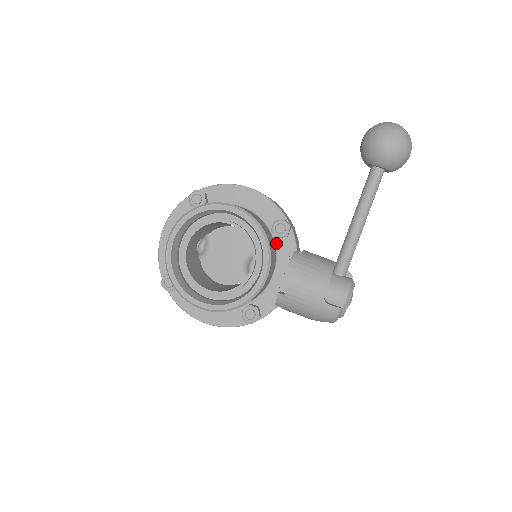
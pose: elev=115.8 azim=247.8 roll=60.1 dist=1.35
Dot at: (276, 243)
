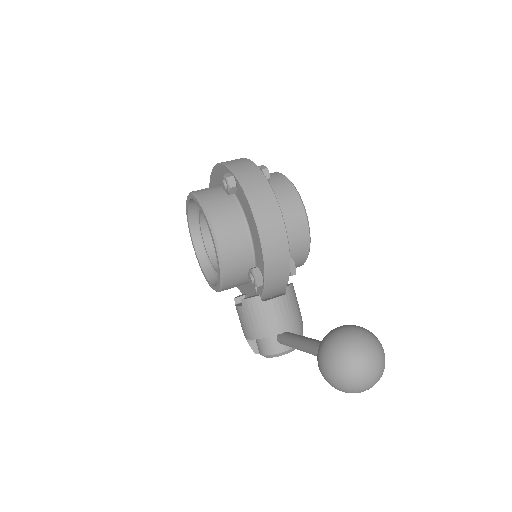
Dot at: occluded
